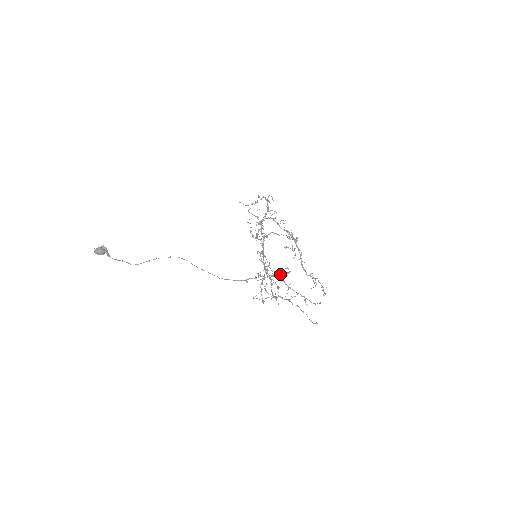
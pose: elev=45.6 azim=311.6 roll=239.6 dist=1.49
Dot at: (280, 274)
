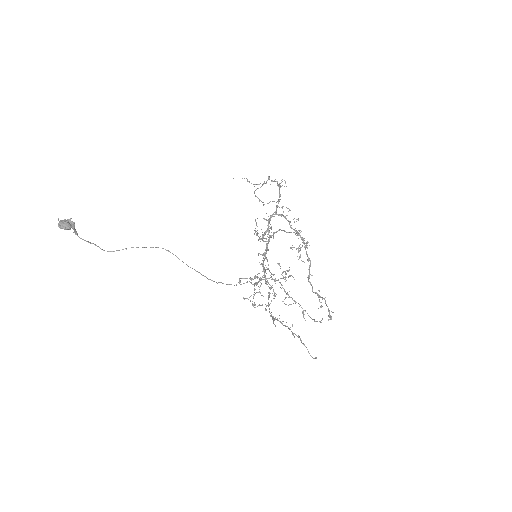
Dot at: (280, 278)
